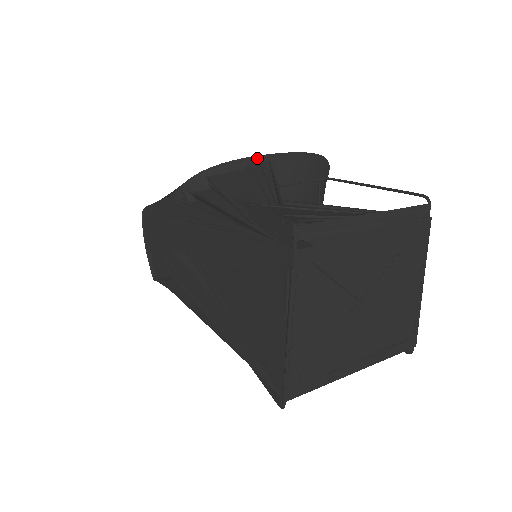
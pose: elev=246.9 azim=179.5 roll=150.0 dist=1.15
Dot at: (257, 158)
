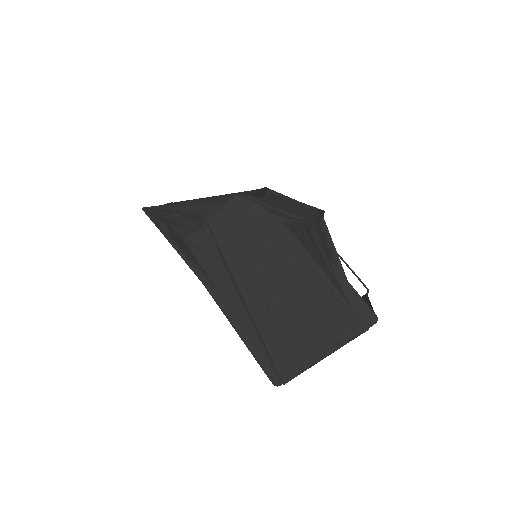
Dot at: occluded
